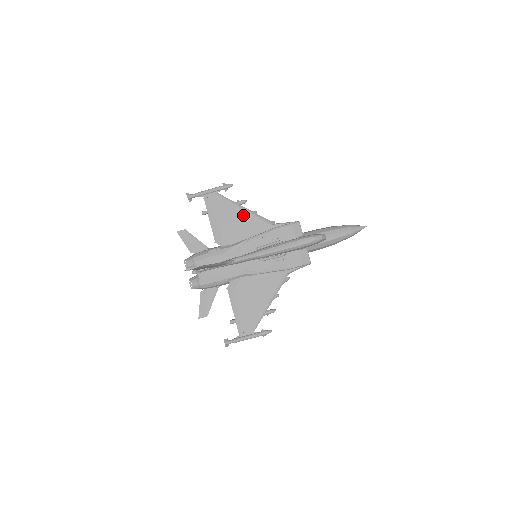
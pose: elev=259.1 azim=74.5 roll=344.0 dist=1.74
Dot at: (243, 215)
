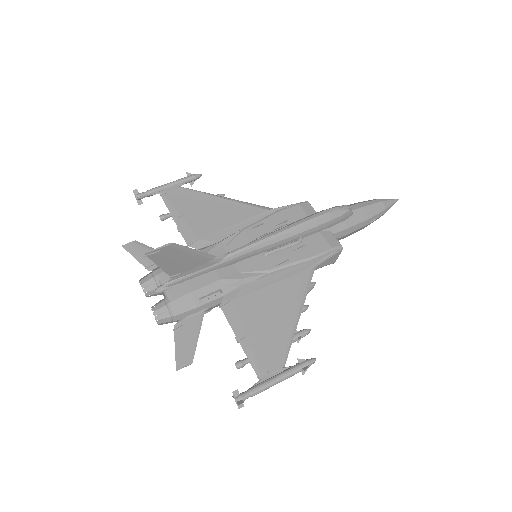
Dot at: (224, 205)
